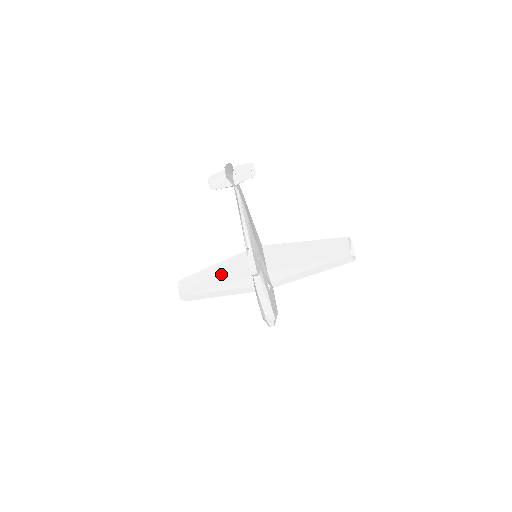
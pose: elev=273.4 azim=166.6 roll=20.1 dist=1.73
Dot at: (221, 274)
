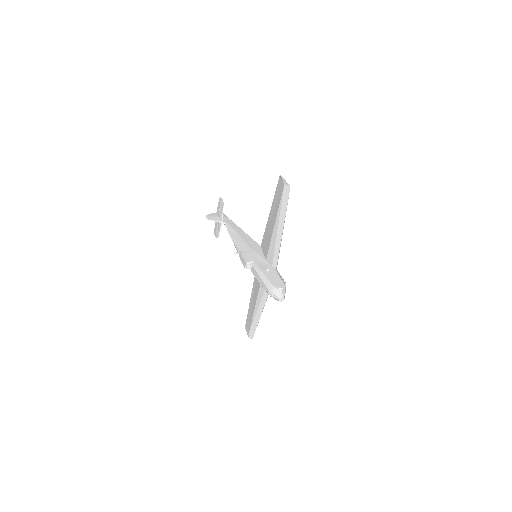
Dot at: (255, 294)
